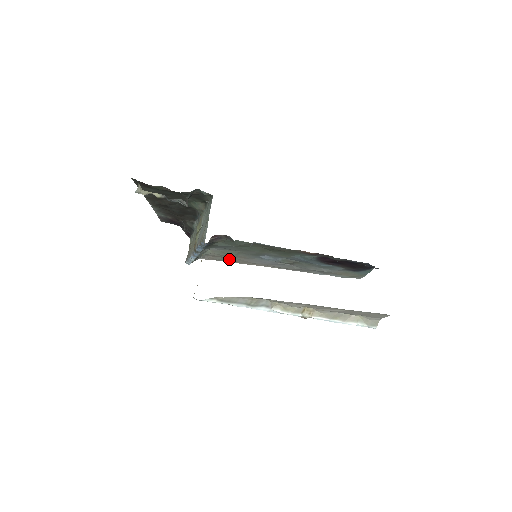
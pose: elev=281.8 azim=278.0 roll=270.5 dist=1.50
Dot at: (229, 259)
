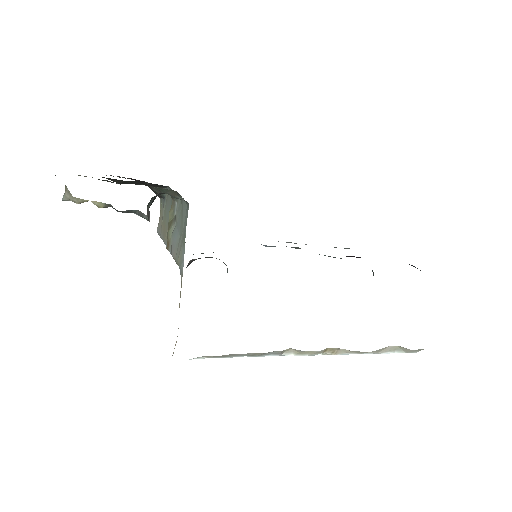
Dot at: occluded
